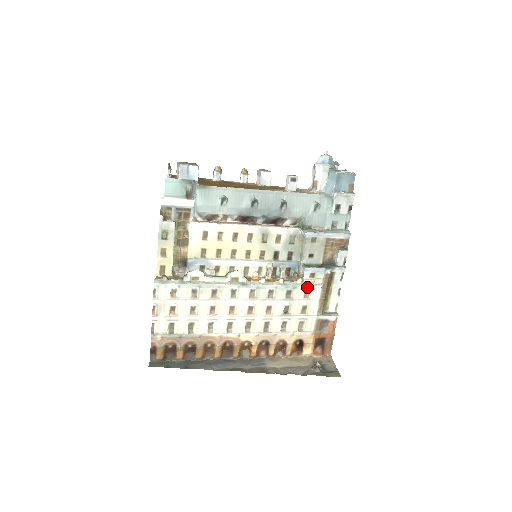
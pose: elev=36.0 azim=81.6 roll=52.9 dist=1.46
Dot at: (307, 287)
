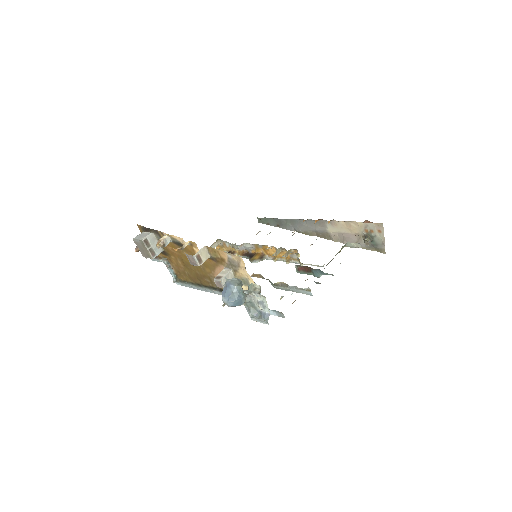
Dot at: occluded
